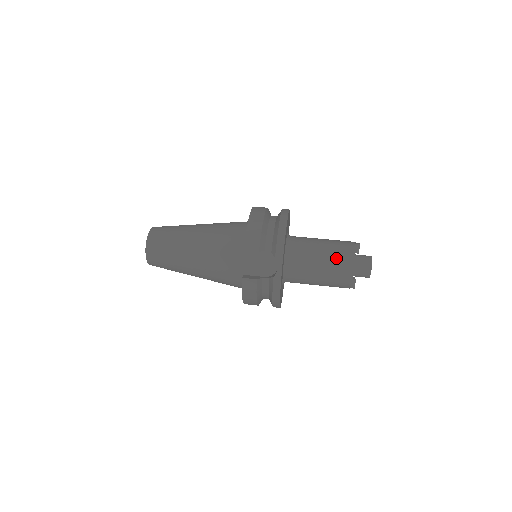
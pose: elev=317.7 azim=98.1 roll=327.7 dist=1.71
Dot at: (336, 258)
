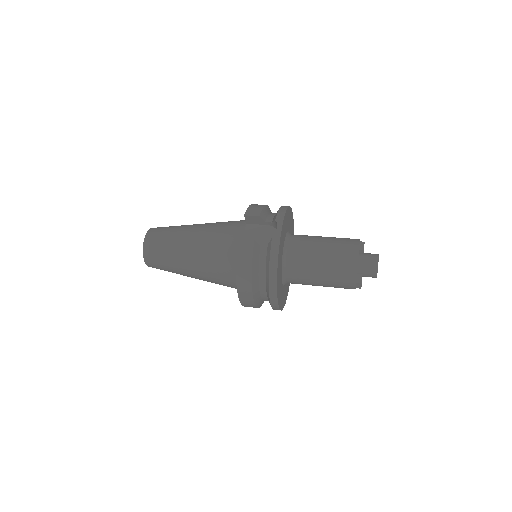
Dot at: (339, 242)
